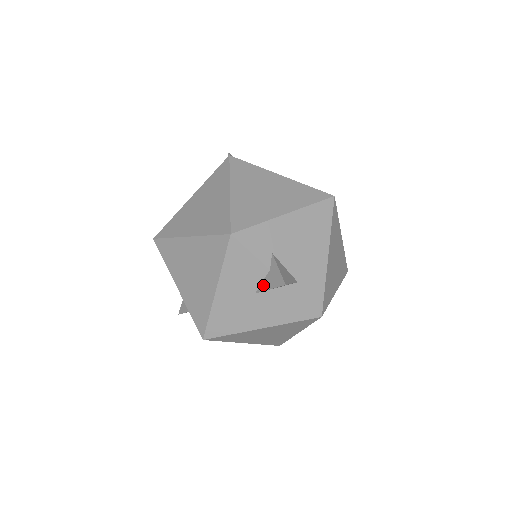
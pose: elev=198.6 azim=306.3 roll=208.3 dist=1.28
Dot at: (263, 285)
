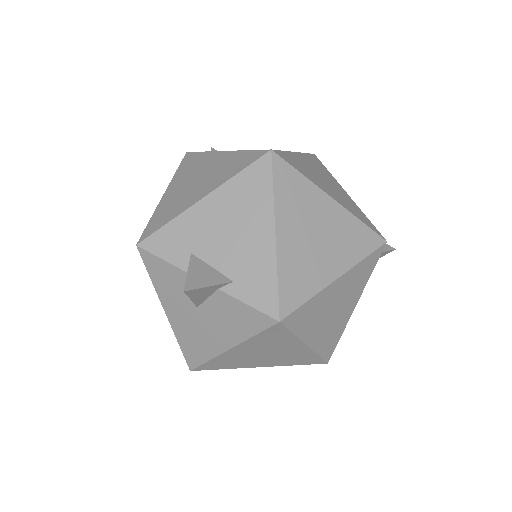
Dot at: occluded
